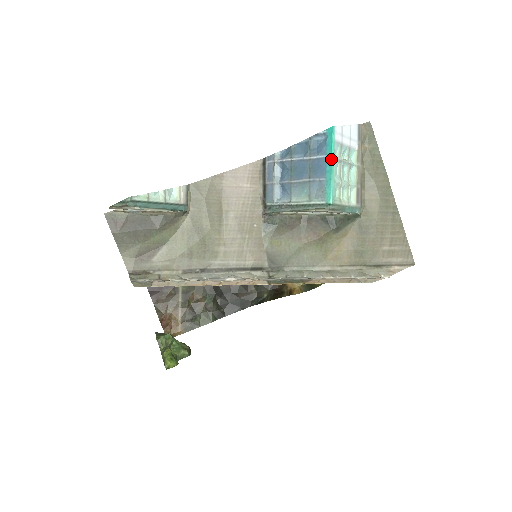
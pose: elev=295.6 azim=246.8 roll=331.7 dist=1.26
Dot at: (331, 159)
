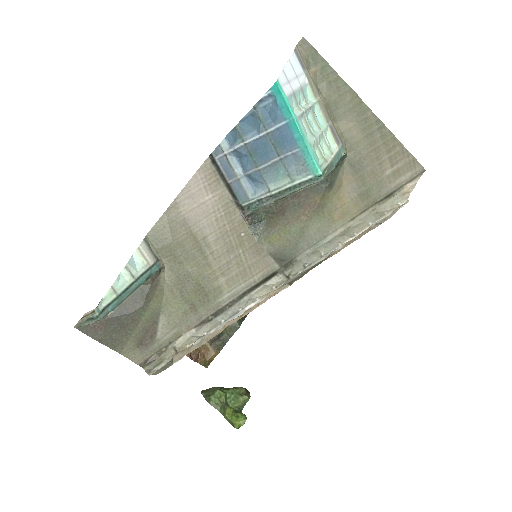
Dot at: (294, 123)
